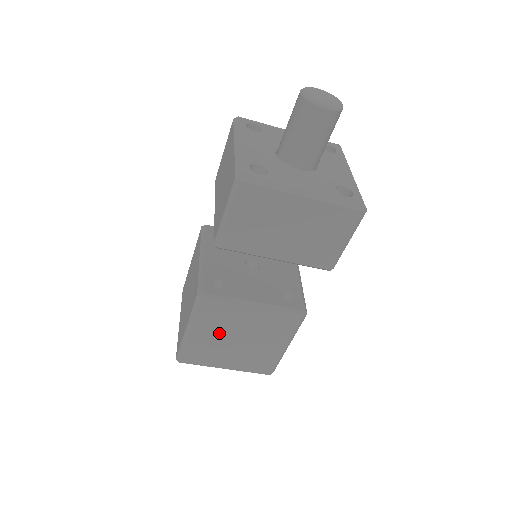
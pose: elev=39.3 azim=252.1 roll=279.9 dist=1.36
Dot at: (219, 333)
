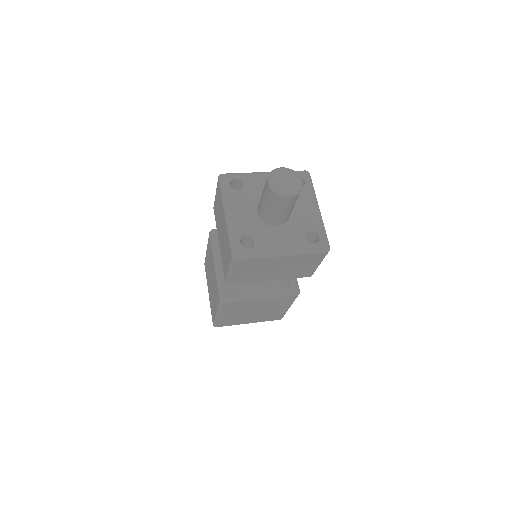
Dot at: (240, 312)
